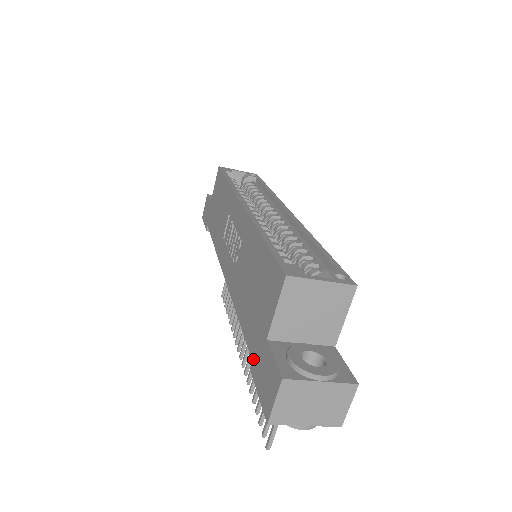
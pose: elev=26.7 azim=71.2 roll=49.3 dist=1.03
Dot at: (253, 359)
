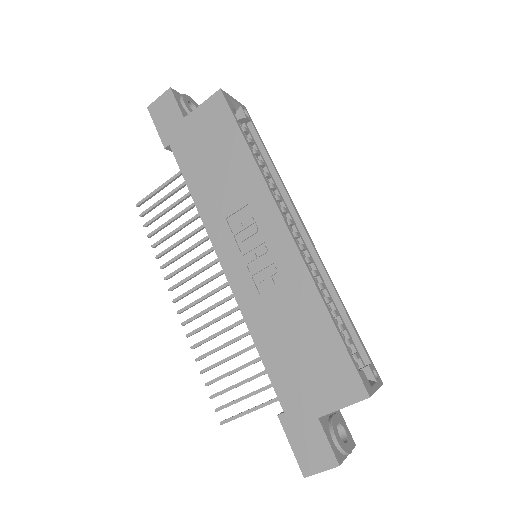
Dot at: (287, 413)
